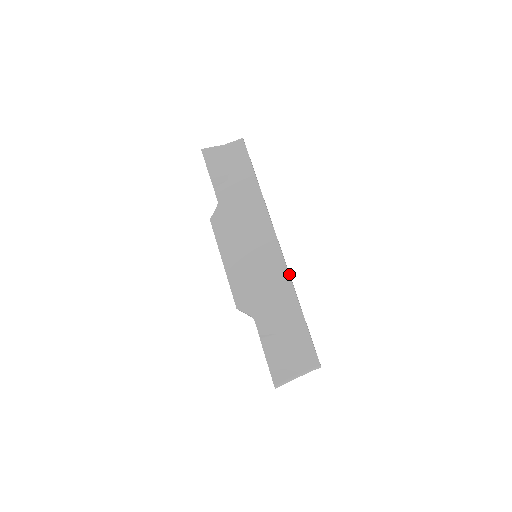
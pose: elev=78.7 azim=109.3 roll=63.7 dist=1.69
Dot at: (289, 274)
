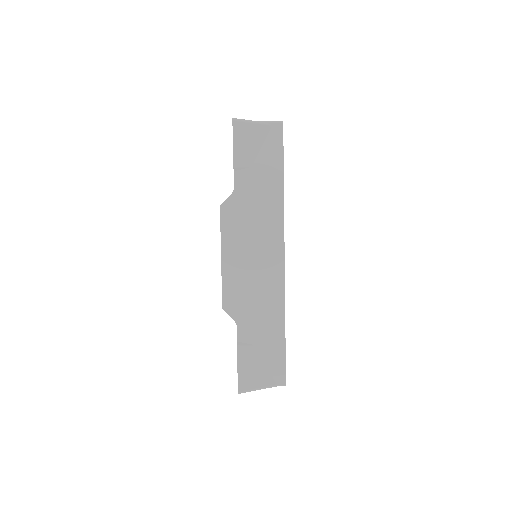
Dot at: occluded
